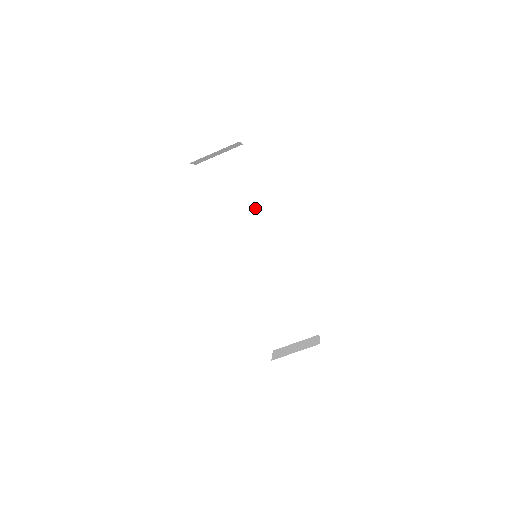
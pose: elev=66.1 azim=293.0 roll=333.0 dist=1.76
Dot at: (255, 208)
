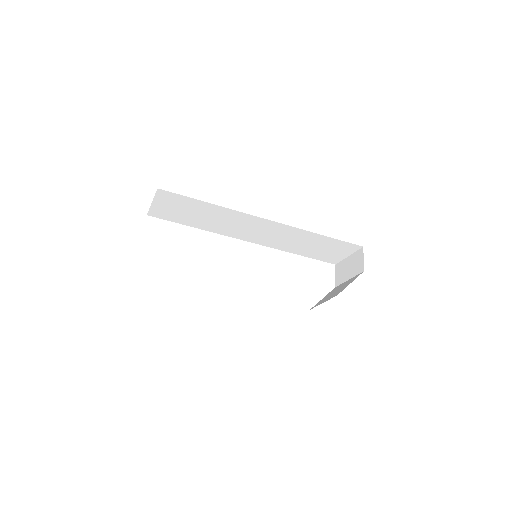
Dot at: (222, 214)
